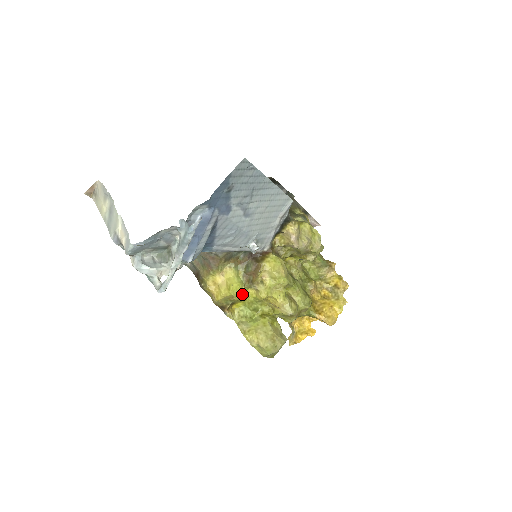
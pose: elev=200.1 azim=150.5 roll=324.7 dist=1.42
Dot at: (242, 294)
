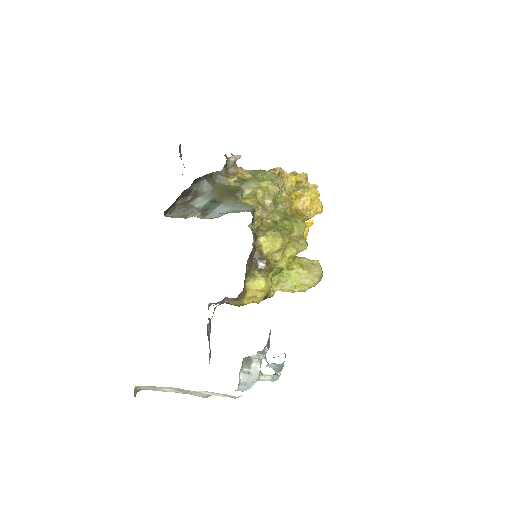
Dot at: (271, 281)
